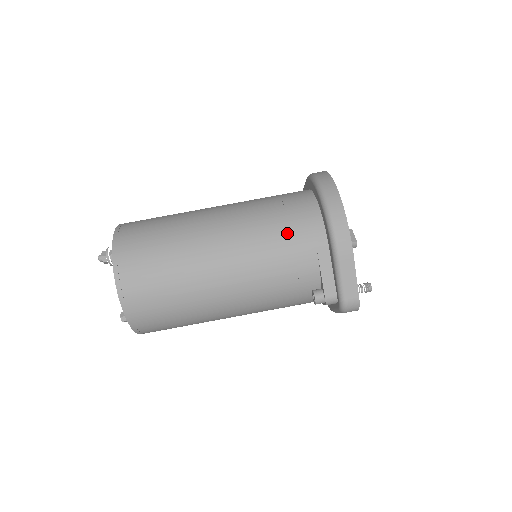
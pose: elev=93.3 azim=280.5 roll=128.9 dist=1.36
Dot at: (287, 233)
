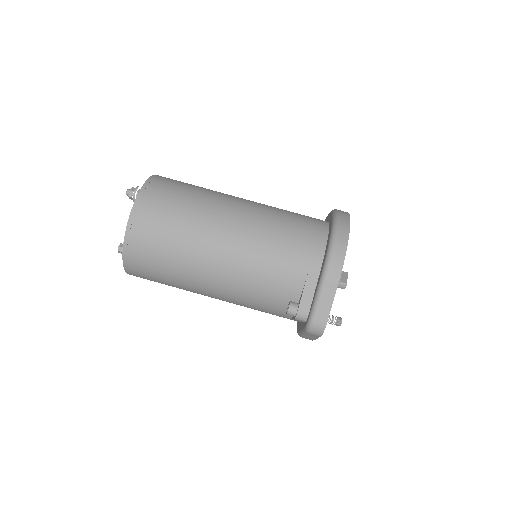
Dot at: (291, 241)
